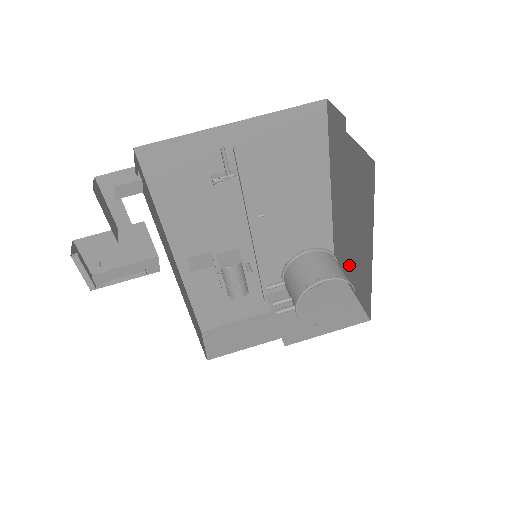
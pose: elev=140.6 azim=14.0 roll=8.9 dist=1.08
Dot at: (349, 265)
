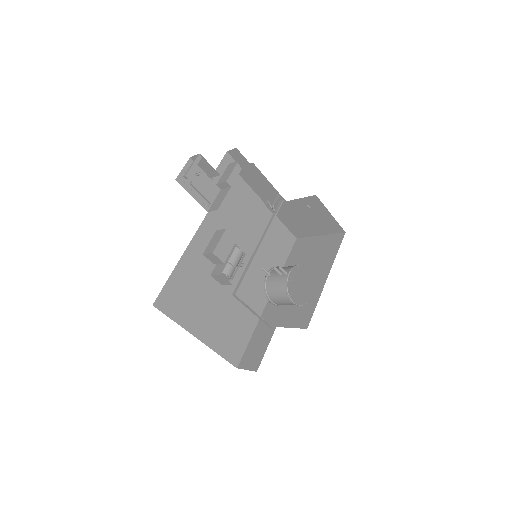
Dot at: (289, 309)
